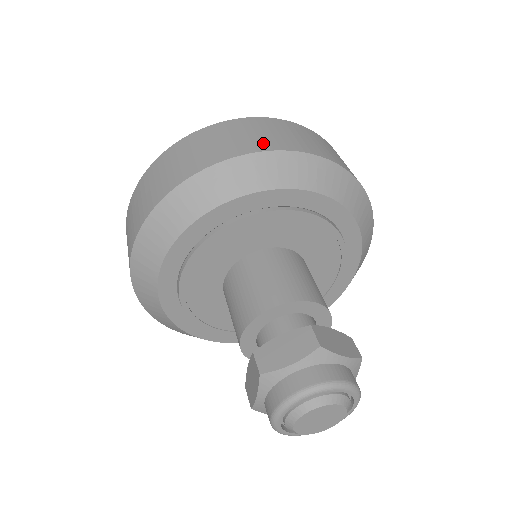
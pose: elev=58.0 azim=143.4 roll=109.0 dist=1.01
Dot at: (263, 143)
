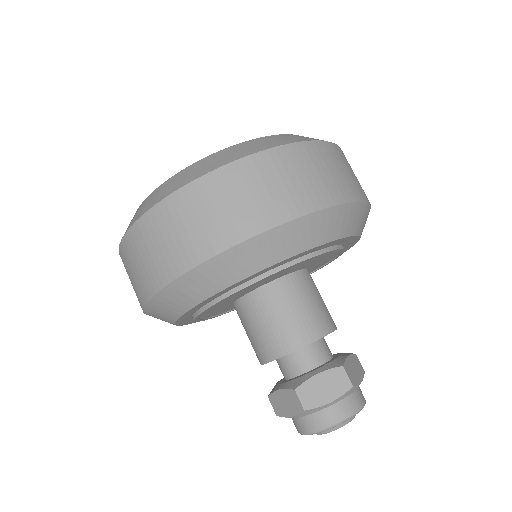
Dot at: (317, 195)
